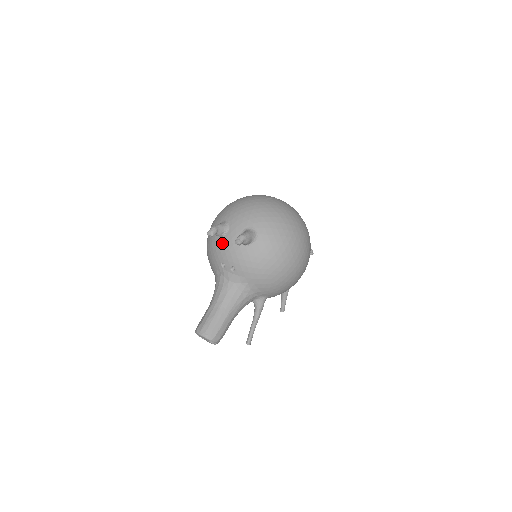
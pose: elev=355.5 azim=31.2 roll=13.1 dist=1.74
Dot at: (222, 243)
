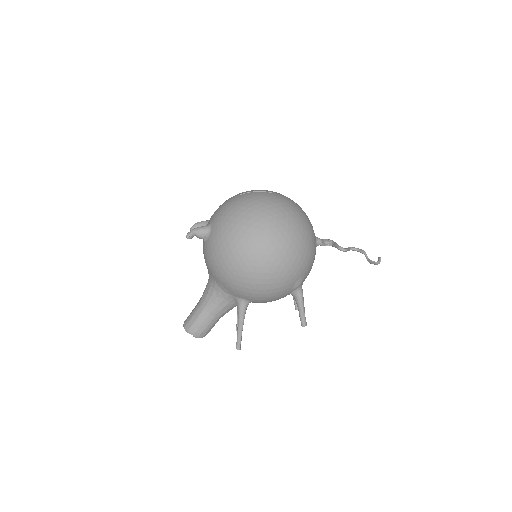
Dot at: occluded
